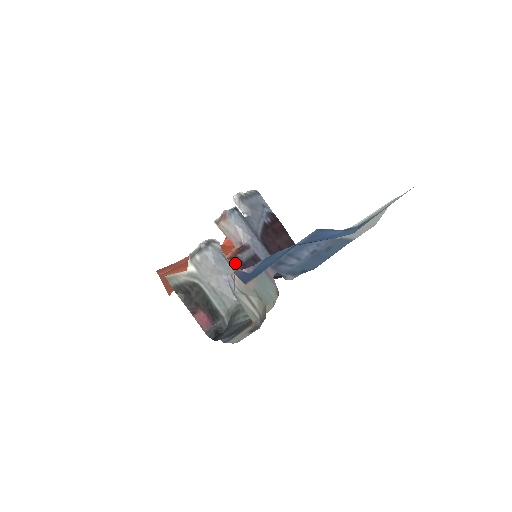
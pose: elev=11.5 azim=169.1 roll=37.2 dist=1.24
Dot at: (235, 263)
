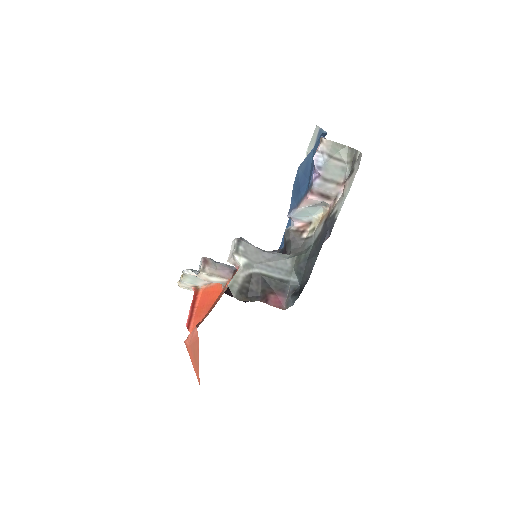
Dot at: occluded
